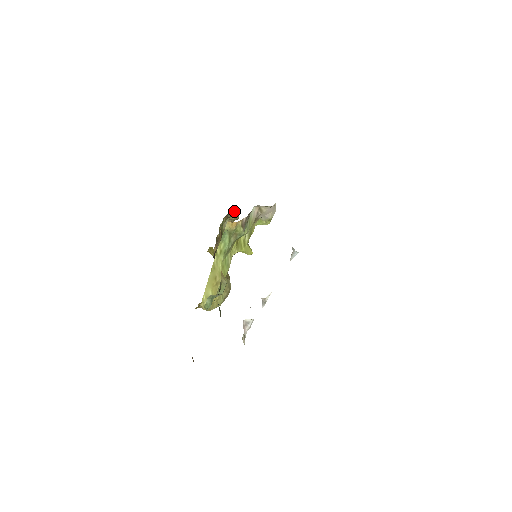
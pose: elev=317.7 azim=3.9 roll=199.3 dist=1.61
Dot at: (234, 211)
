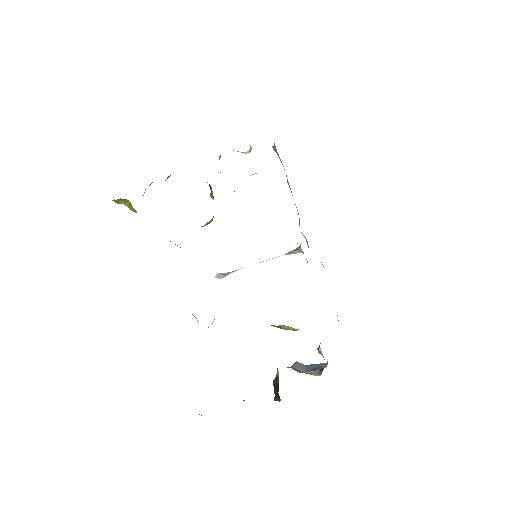
Dot at: occluded
